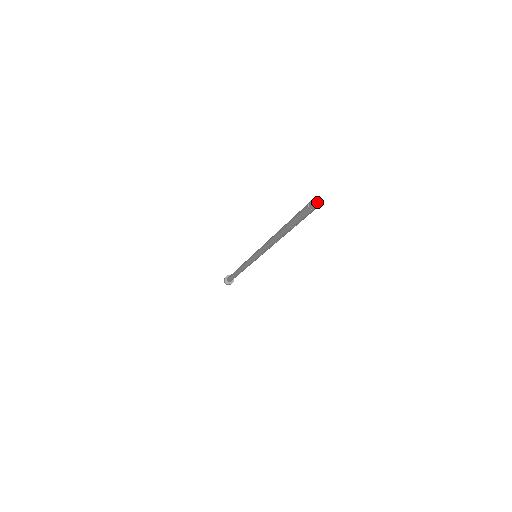
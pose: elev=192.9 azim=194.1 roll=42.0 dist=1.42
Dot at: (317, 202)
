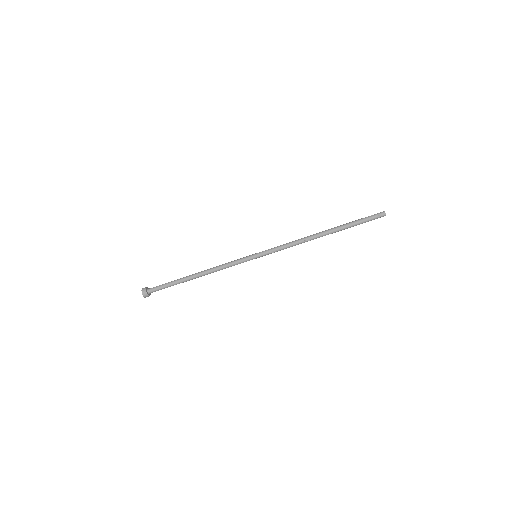
Dot at: (385, 214)
